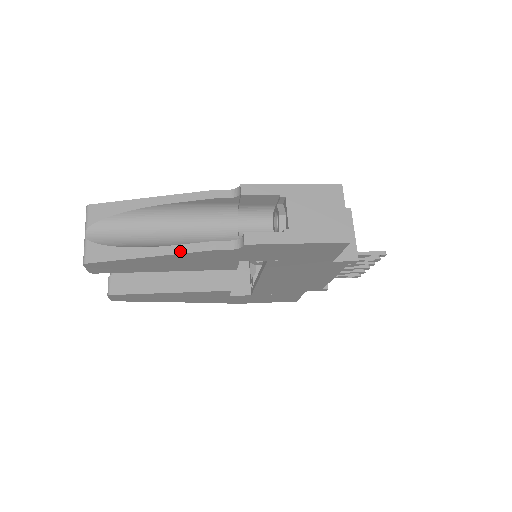
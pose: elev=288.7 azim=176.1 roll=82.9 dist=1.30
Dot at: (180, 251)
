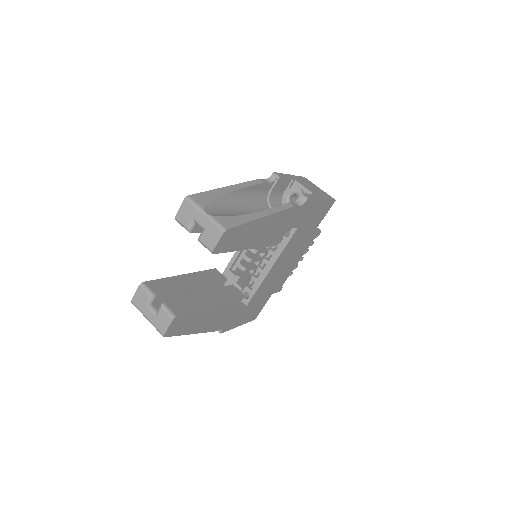
Dot at: (277, 210)
